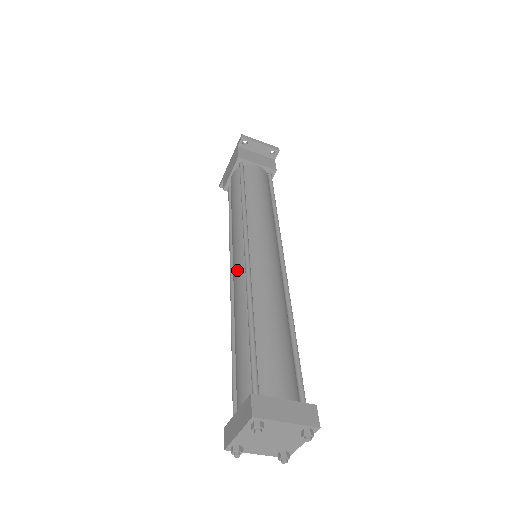
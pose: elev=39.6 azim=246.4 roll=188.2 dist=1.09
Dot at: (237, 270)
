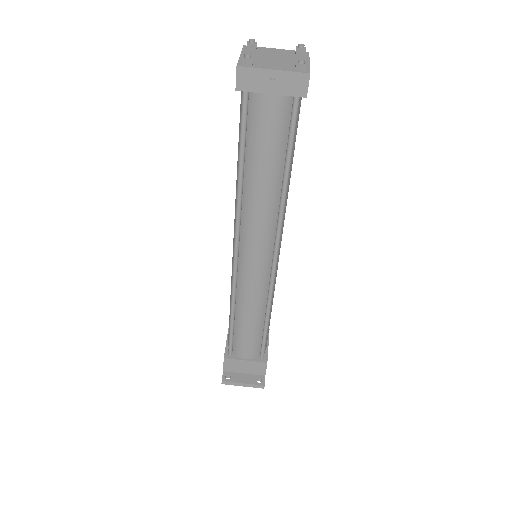
Dot at: occluded
